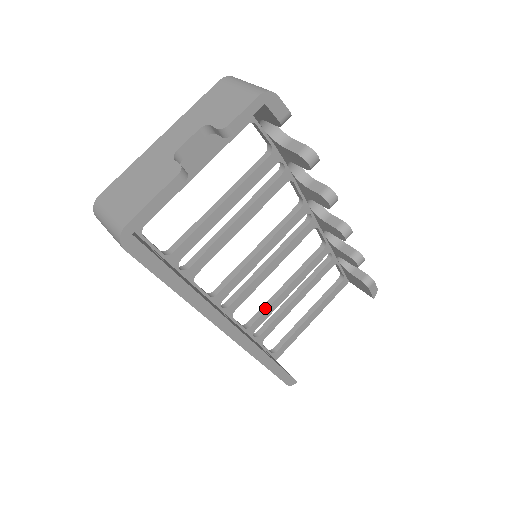
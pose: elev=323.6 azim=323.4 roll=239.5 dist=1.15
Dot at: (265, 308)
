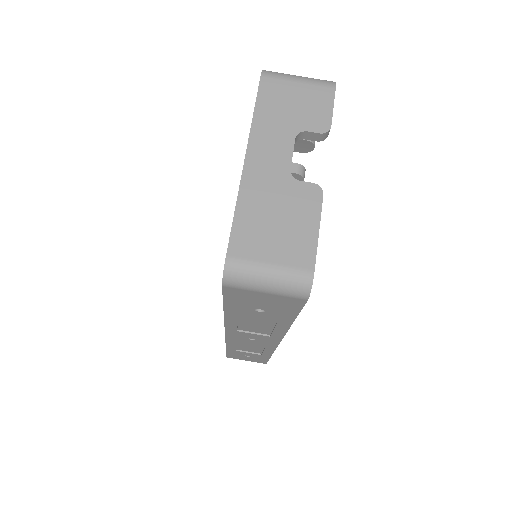
Dot at: occluded
